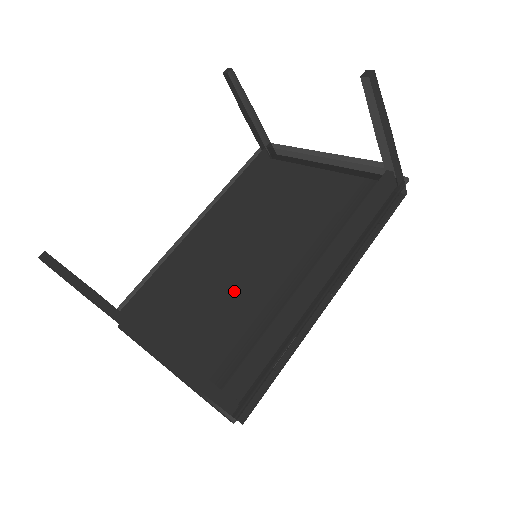
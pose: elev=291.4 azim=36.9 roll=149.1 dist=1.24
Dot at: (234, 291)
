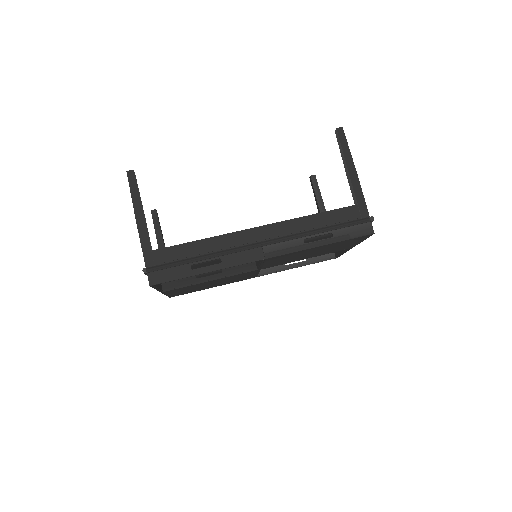
Dot at: occluded
